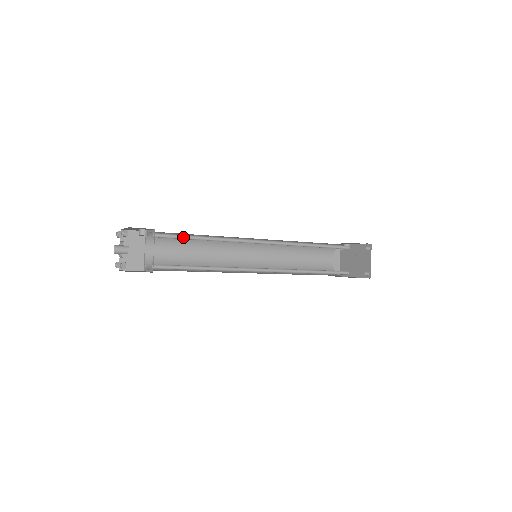
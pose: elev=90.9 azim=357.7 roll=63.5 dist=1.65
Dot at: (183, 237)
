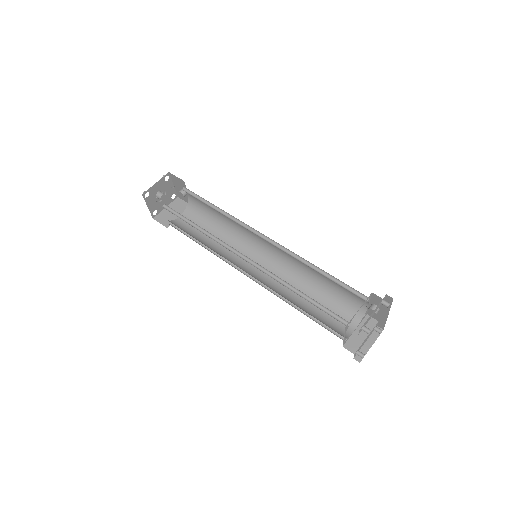
Dot at: (202, 200)
